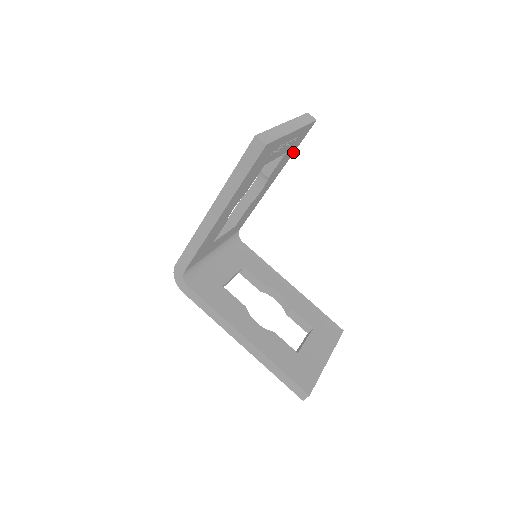
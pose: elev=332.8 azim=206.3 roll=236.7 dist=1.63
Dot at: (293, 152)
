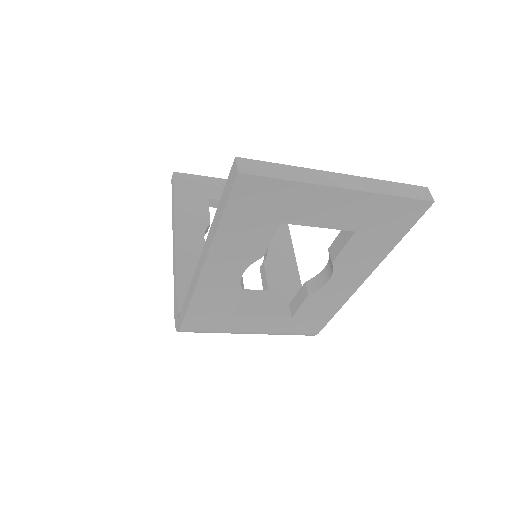
Dot at: occluded
